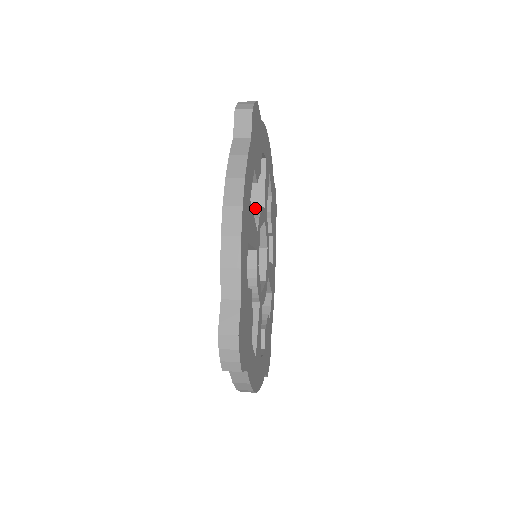
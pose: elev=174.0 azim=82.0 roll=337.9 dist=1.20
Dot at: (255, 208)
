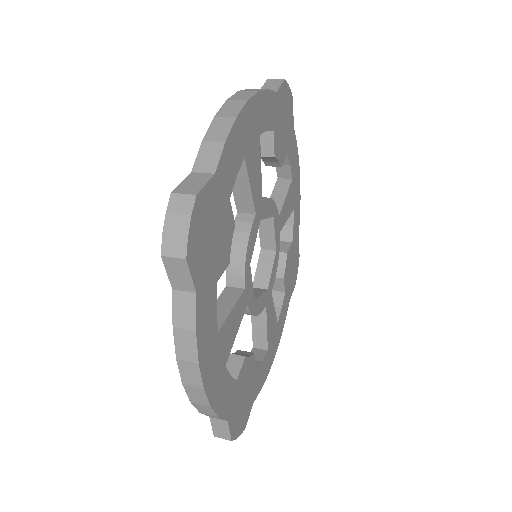
Dot at: (240, 239)
